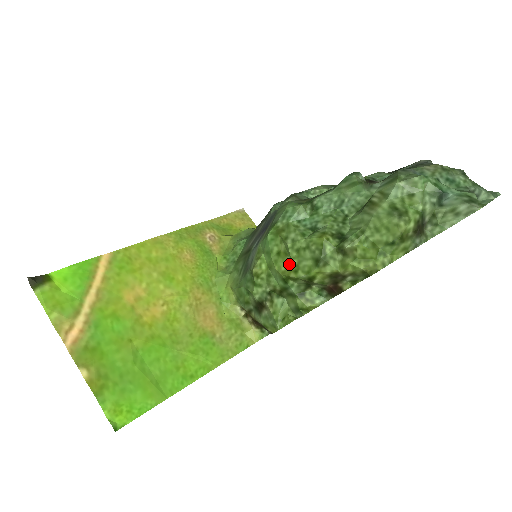
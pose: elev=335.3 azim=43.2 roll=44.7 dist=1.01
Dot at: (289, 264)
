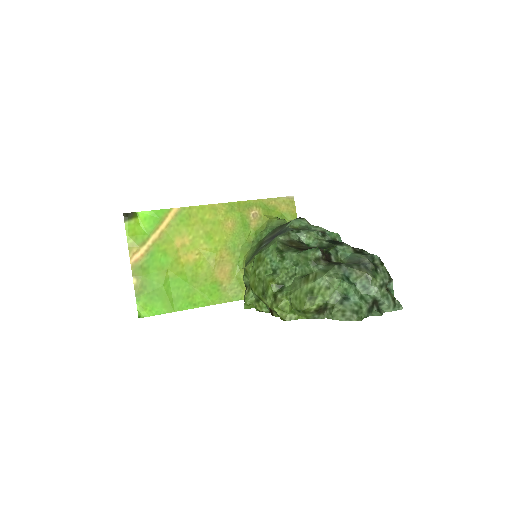
Dot at: (254, 283)
